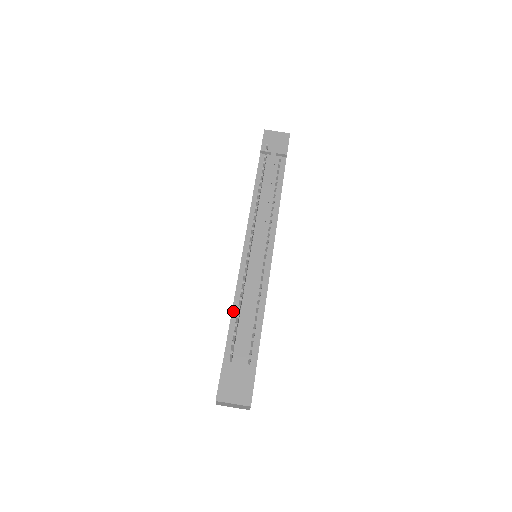
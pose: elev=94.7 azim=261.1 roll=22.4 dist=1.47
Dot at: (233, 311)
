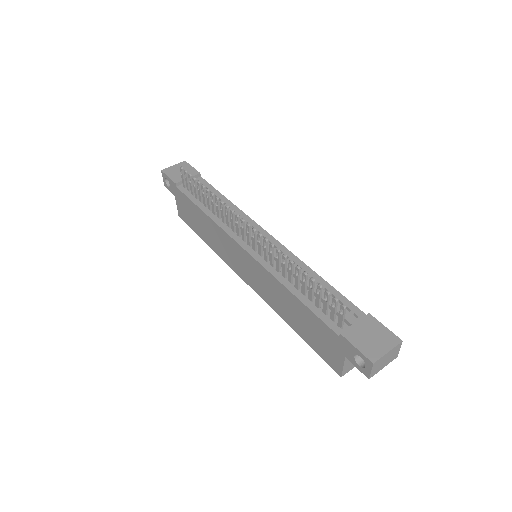
Dot at: (295, 294)
